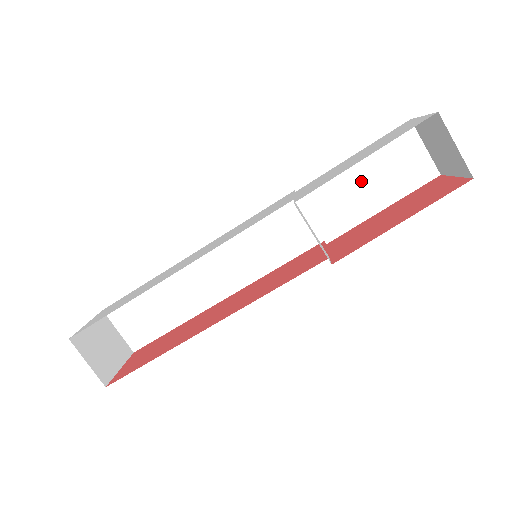
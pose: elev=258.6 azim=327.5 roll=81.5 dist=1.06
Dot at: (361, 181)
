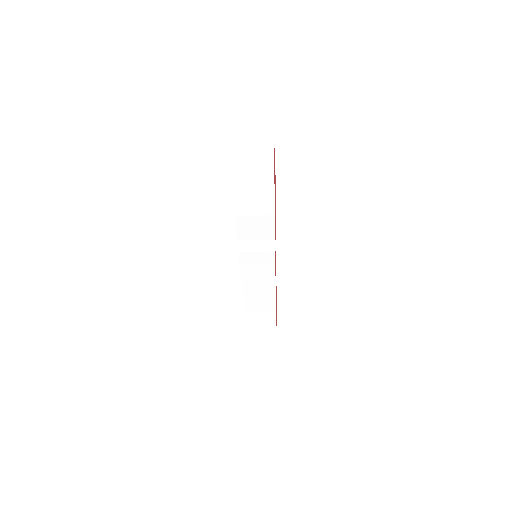
Dot at: (249, 181)
